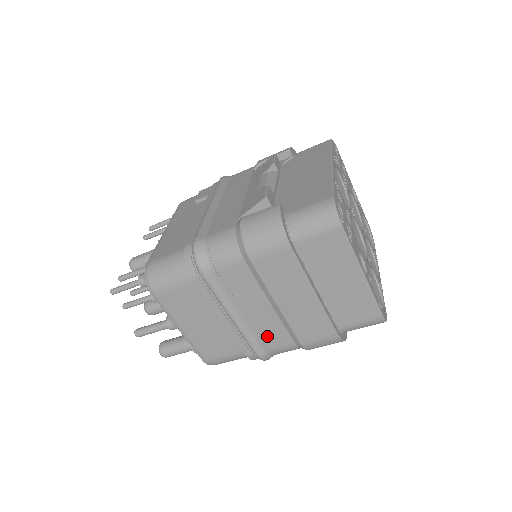
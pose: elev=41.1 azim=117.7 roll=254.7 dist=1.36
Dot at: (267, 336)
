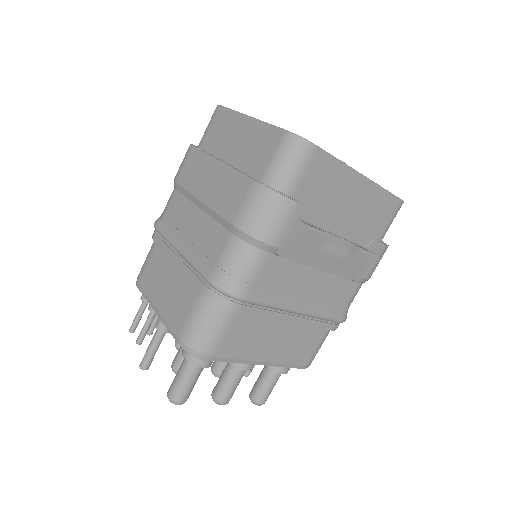
Dot at: (210, 248)
